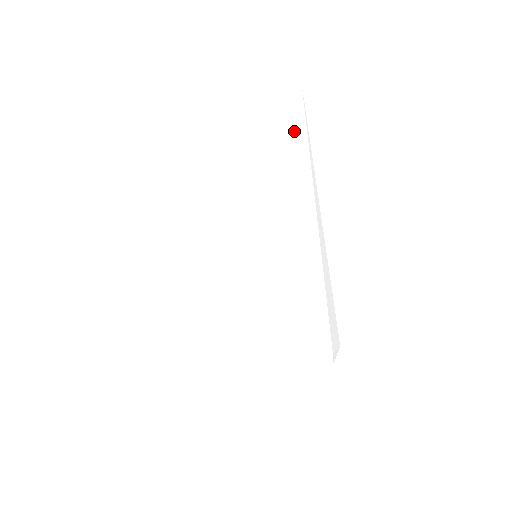
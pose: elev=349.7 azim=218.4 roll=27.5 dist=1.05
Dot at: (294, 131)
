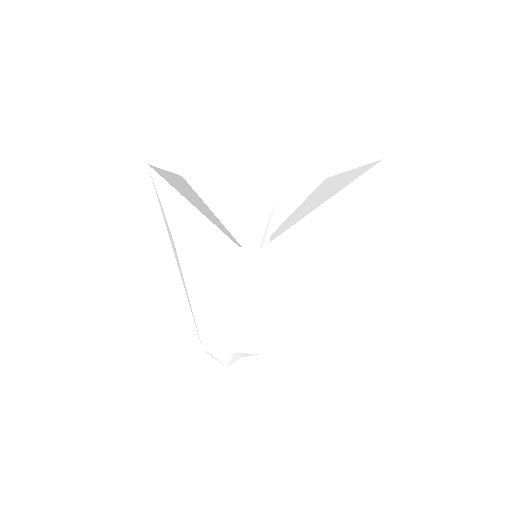
Dot at: occluded
